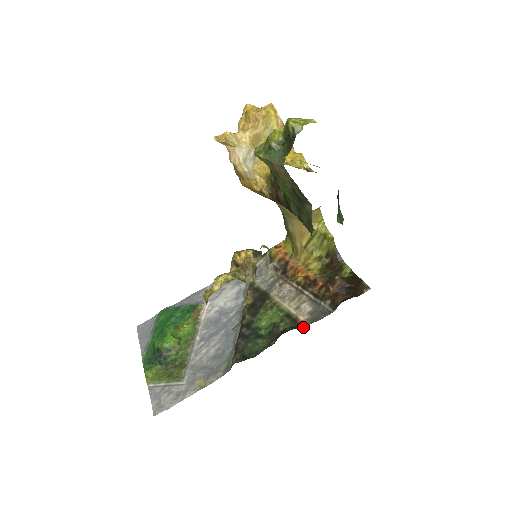
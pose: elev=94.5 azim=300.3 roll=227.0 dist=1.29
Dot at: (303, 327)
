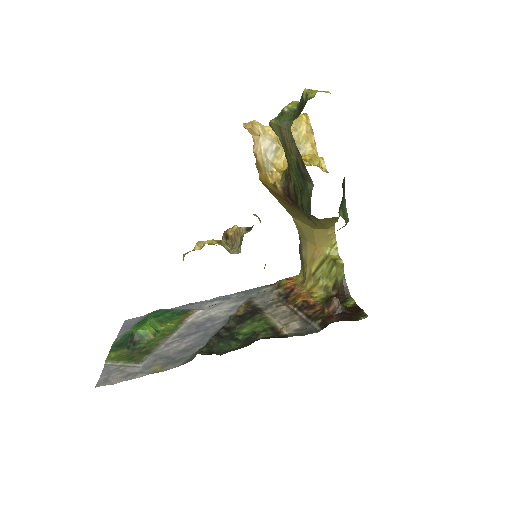
Dot at: (283, 337)
